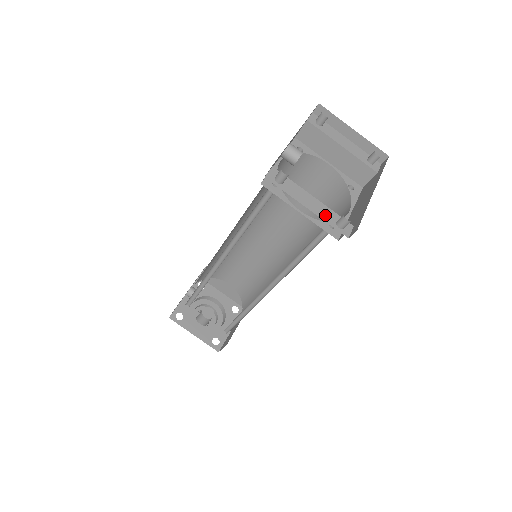
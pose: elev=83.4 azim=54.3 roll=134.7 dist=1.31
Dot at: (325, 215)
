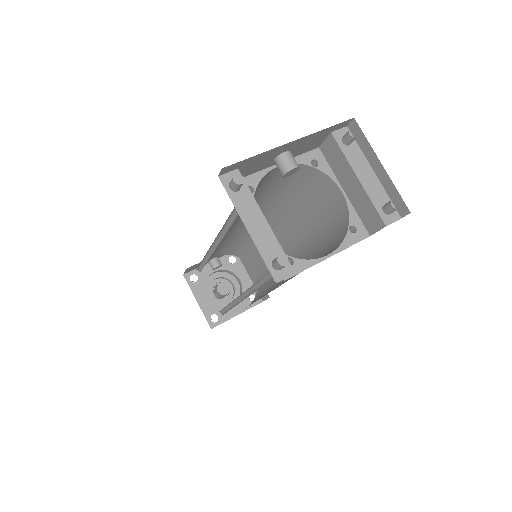
Dot at: (265, 246)
